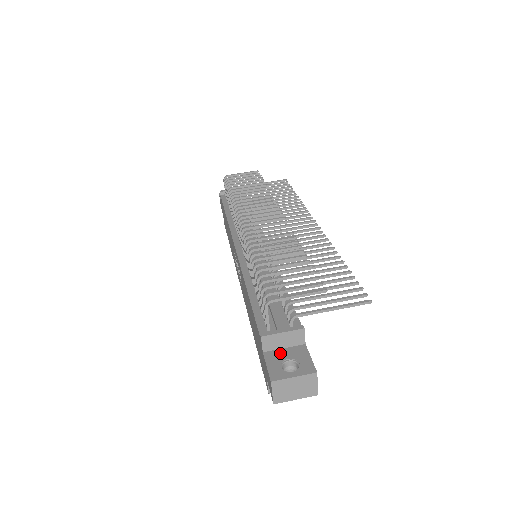
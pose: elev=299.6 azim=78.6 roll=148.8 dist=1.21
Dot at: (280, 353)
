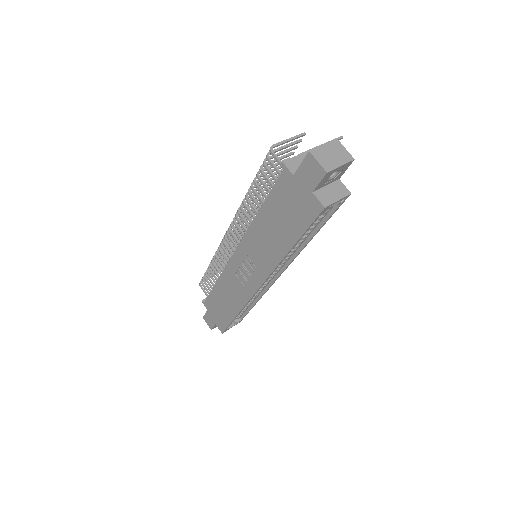
Dot at: occluded
